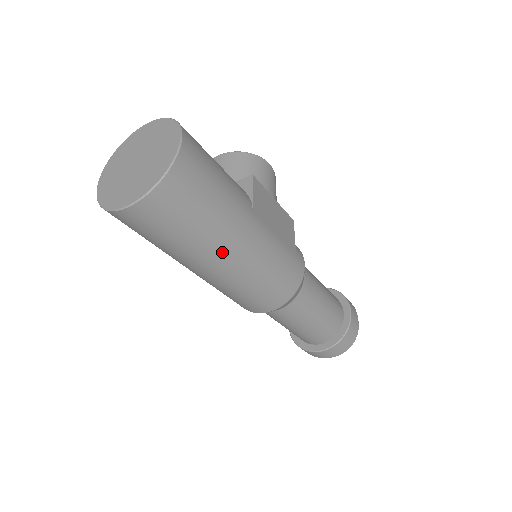
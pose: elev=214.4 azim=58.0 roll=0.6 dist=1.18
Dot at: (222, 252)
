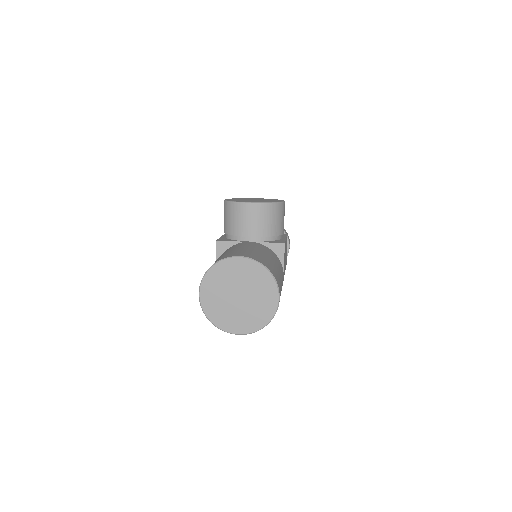
Dot at: occluded
